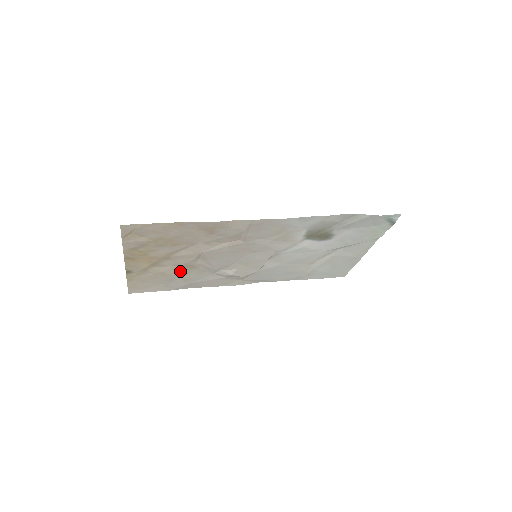
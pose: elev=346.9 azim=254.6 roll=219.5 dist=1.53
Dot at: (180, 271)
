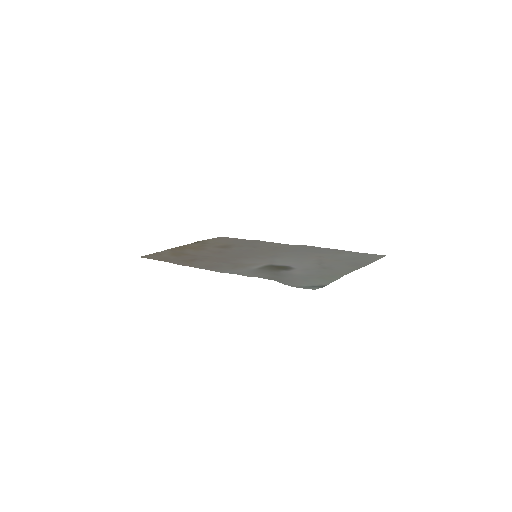
Dot at: (226, 245)
